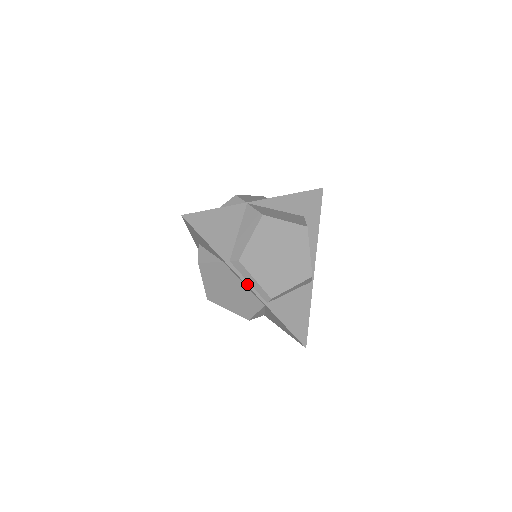
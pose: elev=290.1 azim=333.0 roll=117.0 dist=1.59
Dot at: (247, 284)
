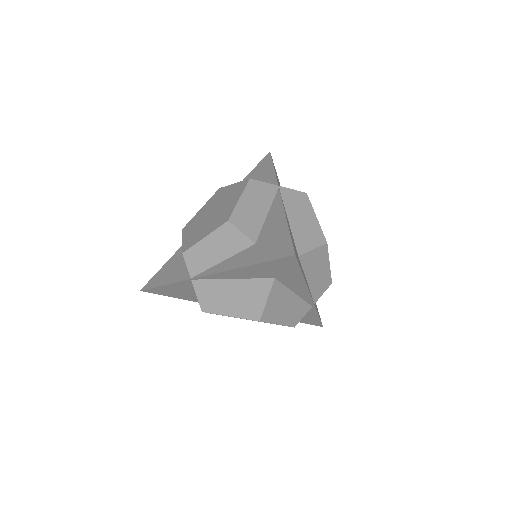
Dot at: occluded
